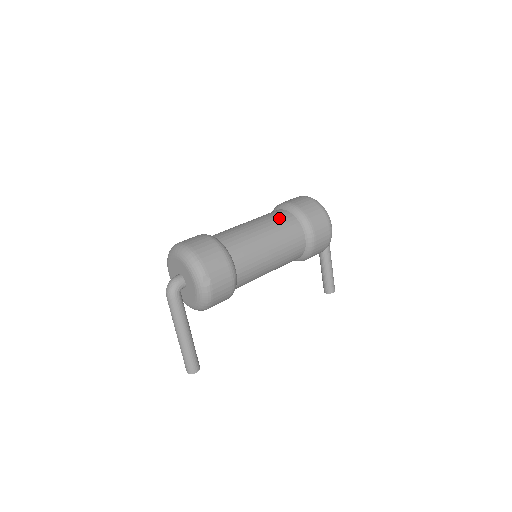
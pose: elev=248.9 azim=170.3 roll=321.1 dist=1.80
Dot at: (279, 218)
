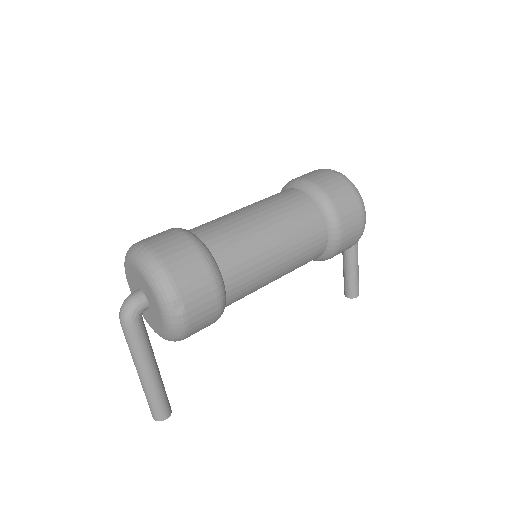
Dot at: (292, 204)
